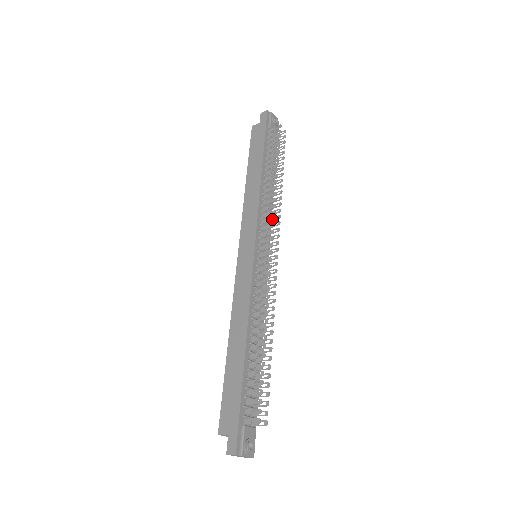
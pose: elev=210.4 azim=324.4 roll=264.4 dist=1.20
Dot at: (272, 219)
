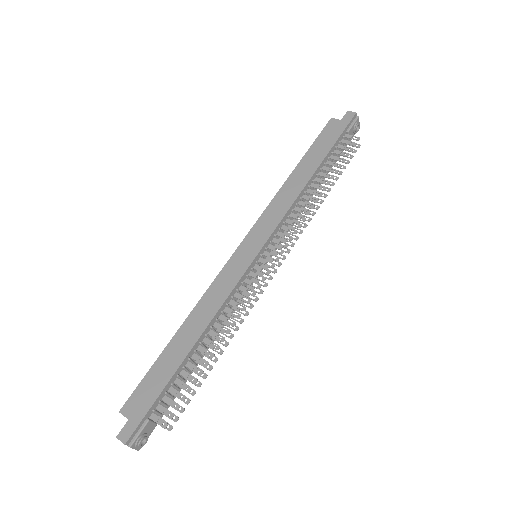
Dot at: (294, 232)
